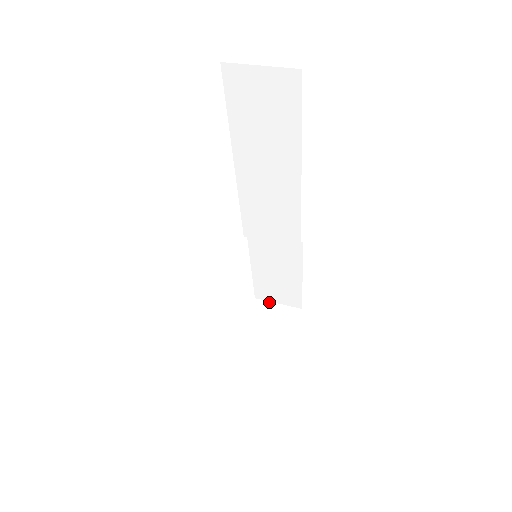
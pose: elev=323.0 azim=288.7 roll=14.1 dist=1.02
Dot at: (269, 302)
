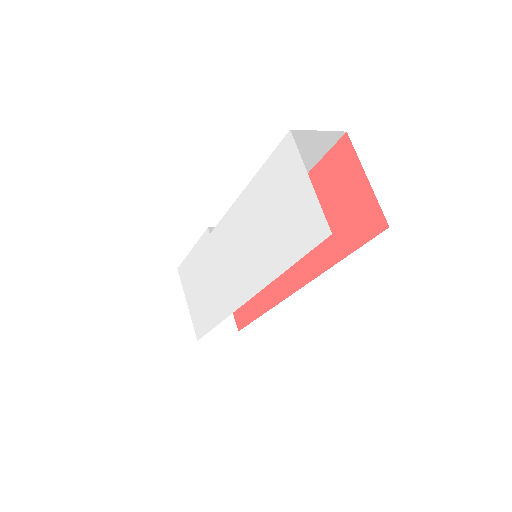
Dot at: occluded
